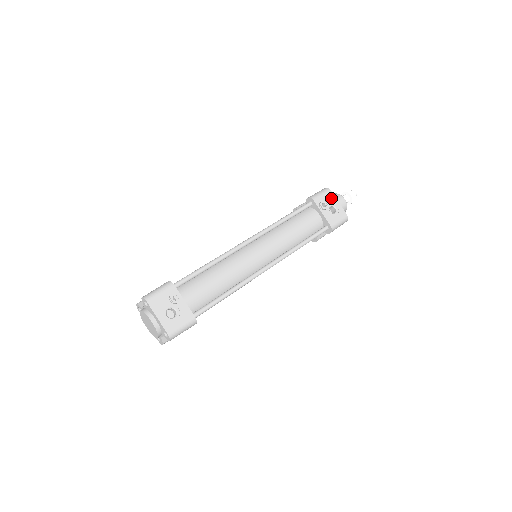
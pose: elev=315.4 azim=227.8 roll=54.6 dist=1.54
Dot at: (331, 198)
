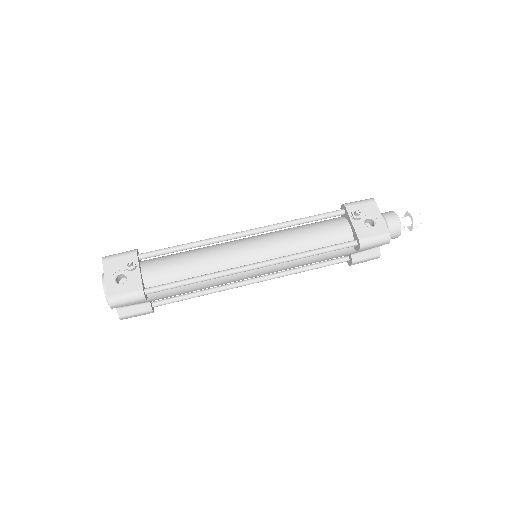
Dot at: (372, 209)
